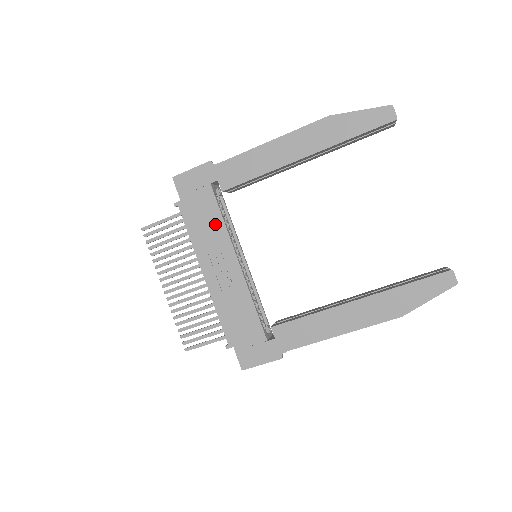
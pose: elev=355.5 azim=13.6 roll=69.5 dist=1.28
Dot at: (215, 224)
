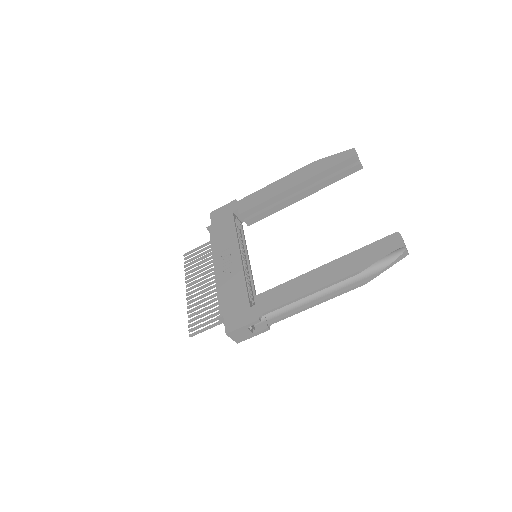
Dot at: (230, 234)
